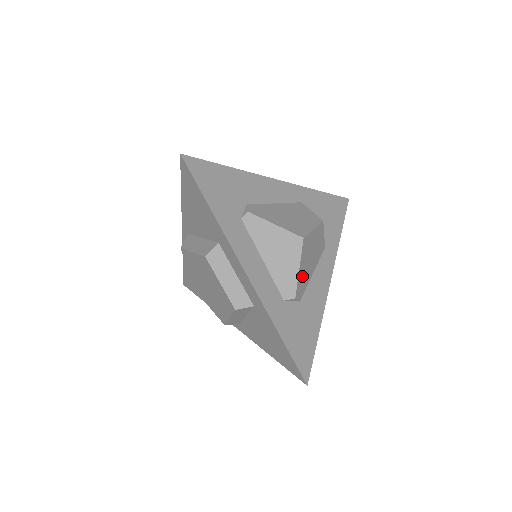
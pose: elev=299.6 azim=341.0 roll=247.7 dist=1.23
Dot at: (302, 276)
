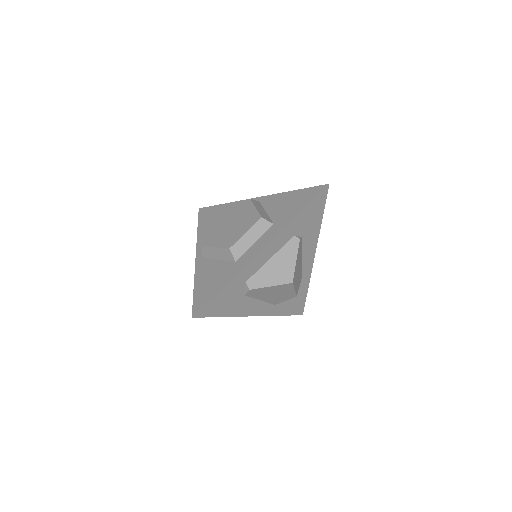
Dot at: (263, 291)
